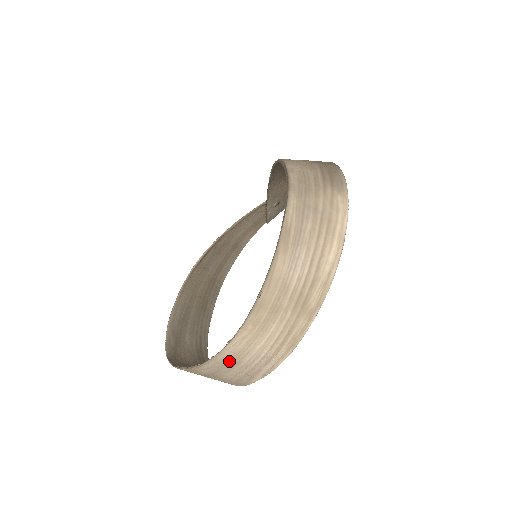
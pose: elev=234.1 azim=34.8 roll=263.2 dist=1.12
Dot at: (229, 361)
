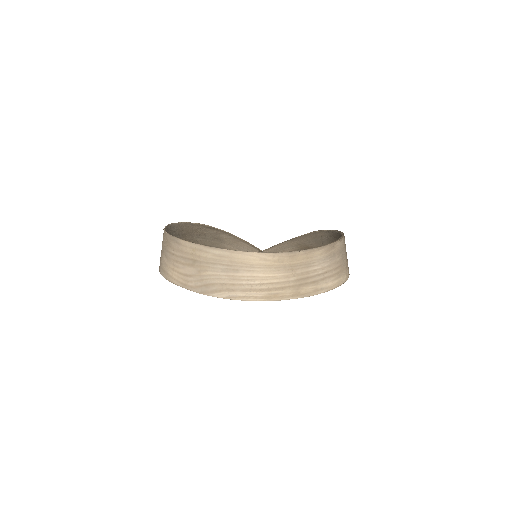
Dot at: (236, 263)
